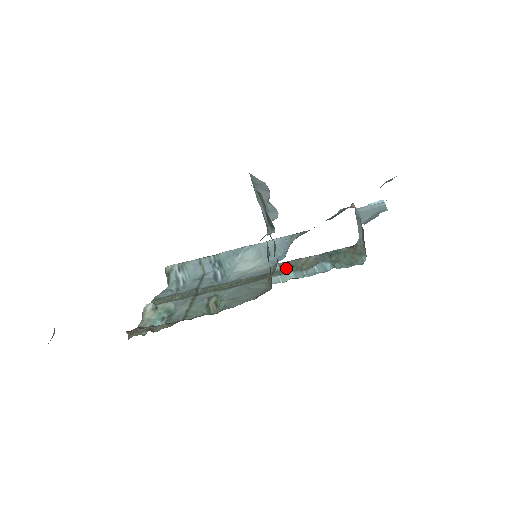
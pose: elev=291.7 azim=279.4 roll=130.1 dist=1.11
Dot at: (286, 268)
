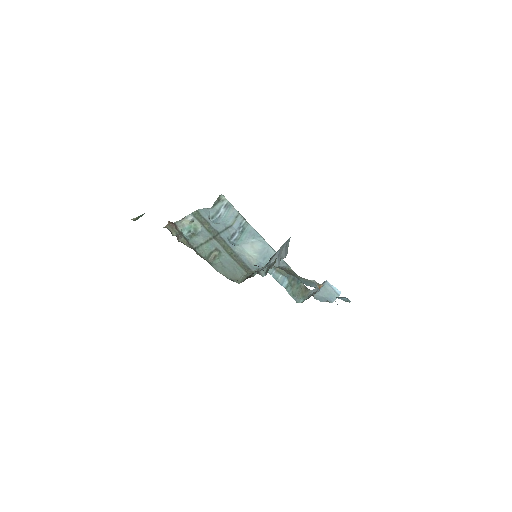
Dot at: occluded
